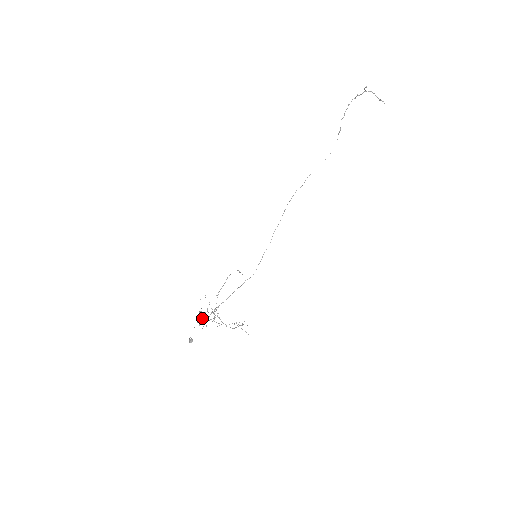
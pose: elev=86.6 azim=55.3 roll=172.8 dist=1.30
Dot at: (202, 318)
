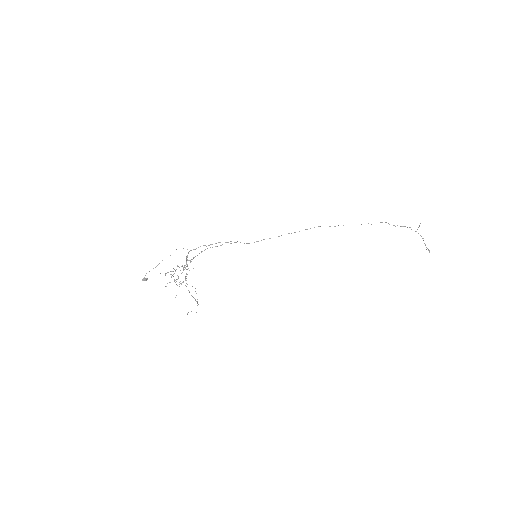
Dot at: (171, 271)
